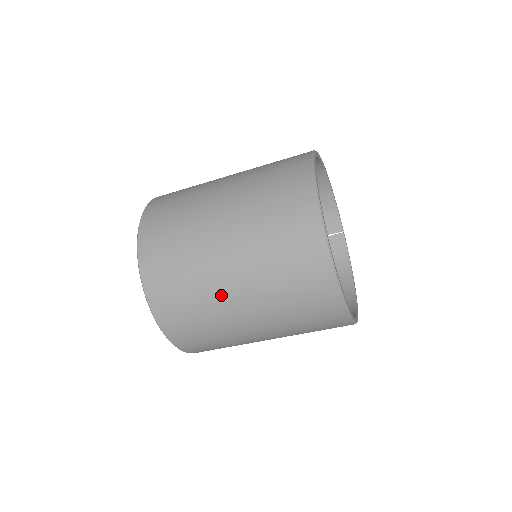
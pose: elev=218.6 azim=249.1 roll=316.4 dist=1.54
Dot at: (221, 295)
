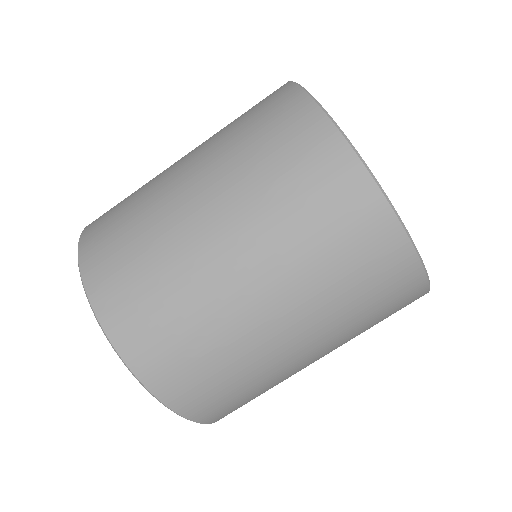
Dot at: (170, 198)
